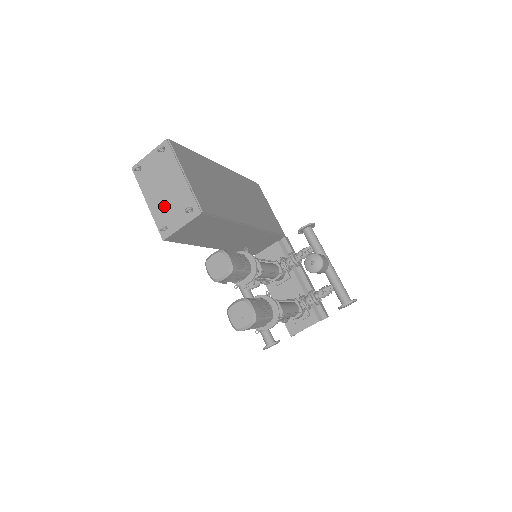
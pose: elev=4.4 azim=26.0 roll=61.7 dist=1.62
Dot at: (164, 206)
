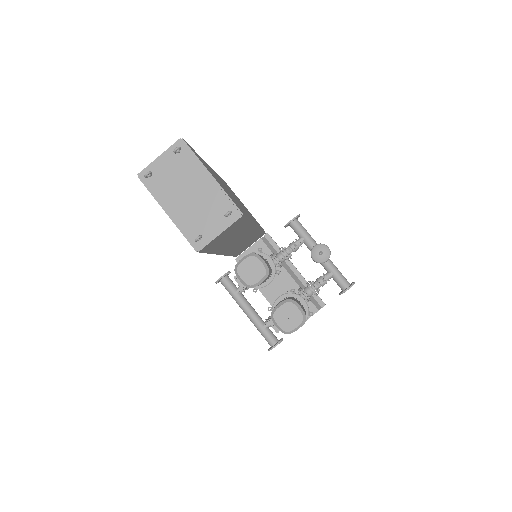
Dot at: (192, 214)
